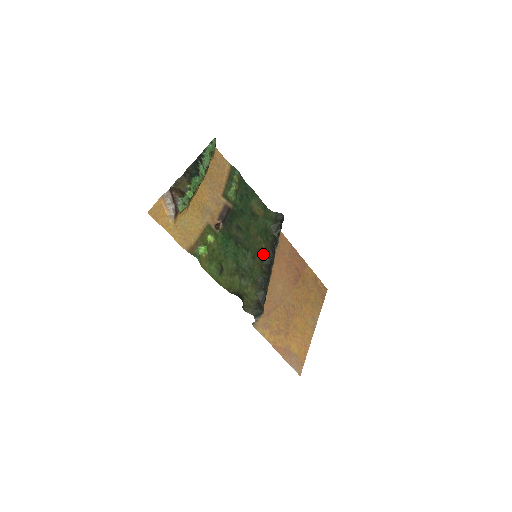
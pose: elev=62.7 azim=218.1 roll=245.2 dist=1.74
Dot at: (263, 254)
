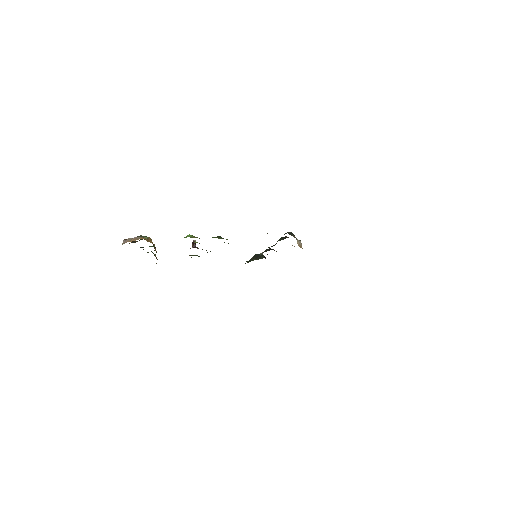
Dot at: occluded
